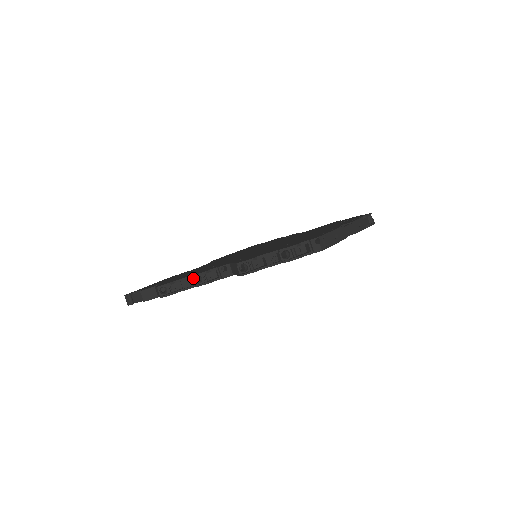
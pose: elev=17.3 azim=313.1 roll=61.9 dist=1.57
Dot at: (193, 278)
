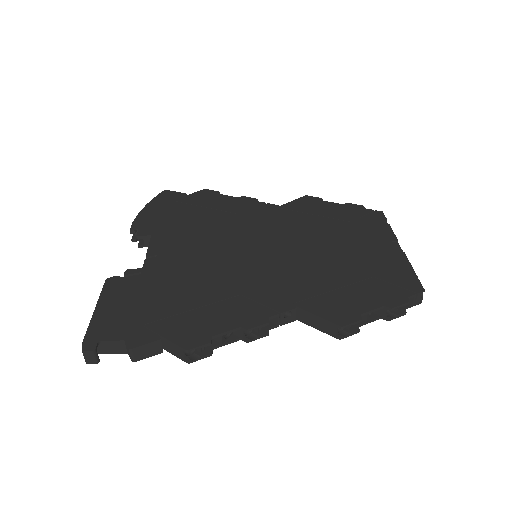
Dot at: (244, 331)
